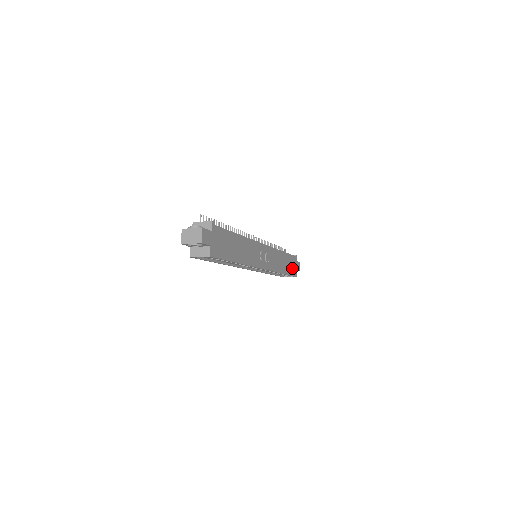
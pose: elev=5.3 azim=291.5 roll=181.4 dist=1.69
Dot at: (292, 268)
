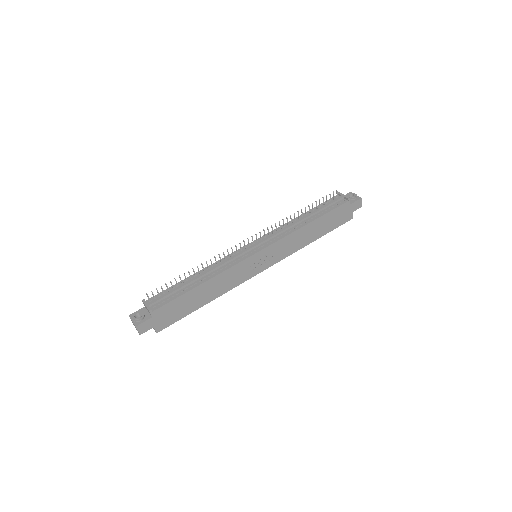
Dot at: (337, 220)
